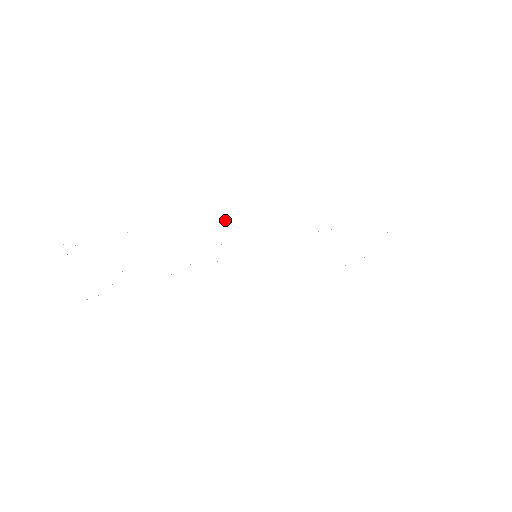
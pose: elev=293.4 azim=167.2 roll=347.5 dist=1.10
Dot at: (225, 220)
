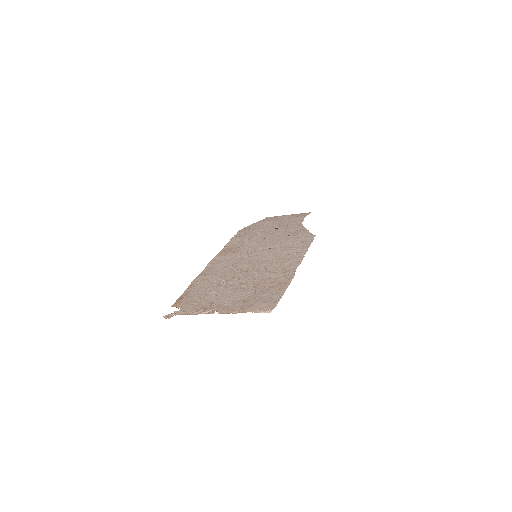
Dot at: (297, 265)
